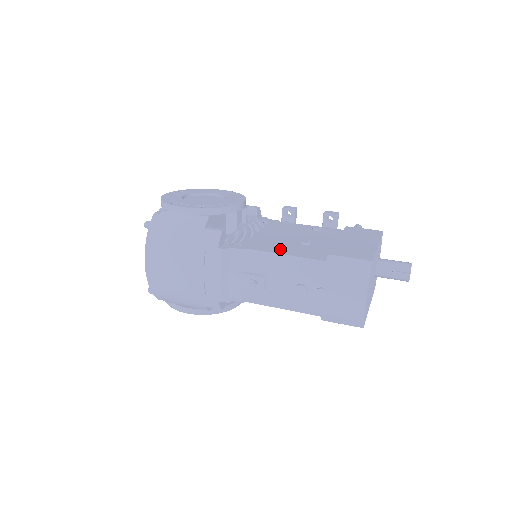
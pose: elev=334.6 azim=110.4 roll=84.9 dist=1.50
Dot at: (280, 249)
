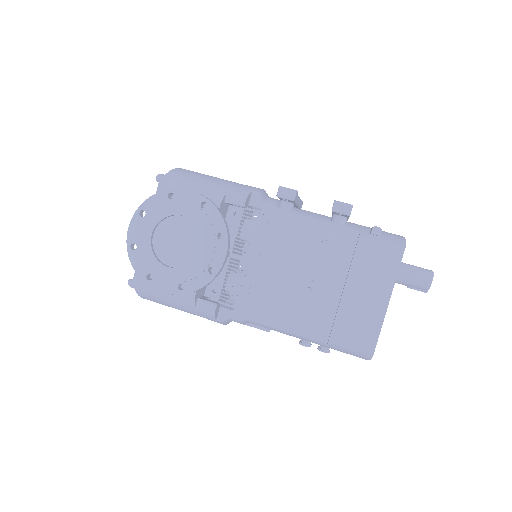
Dot at: (279, 316)
